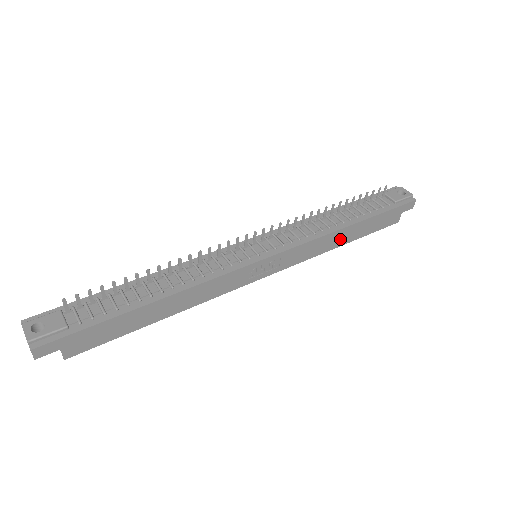
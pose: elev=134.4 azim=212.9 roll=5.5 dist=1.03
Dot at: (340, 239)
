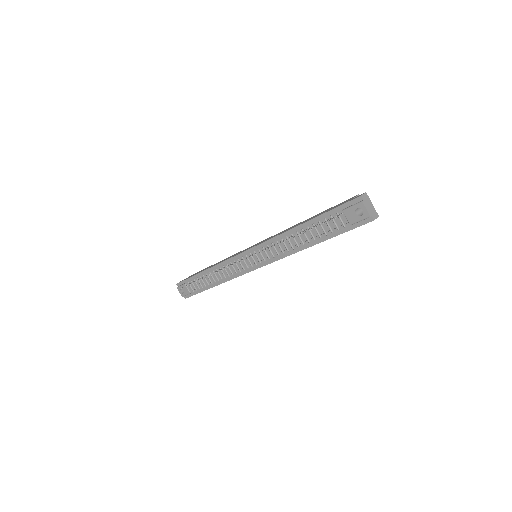
Dot at: occluded
